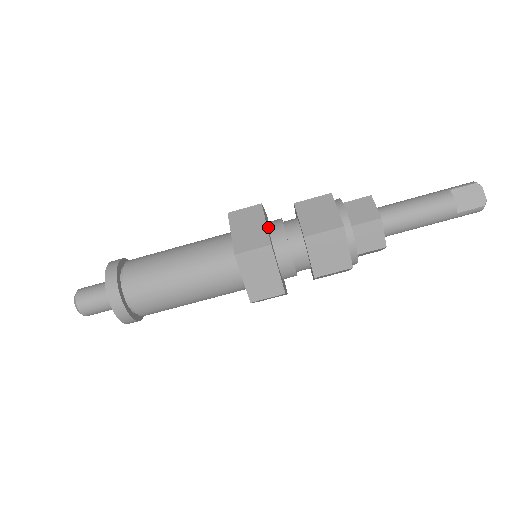
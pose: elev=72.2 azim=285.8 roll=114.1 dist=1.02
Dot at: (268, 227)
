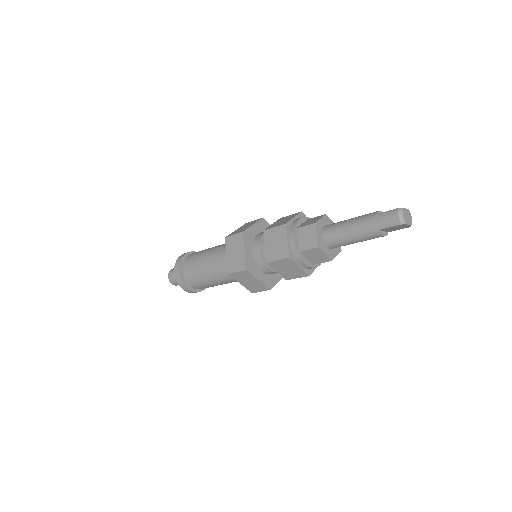
Dot at: (258, 267)
